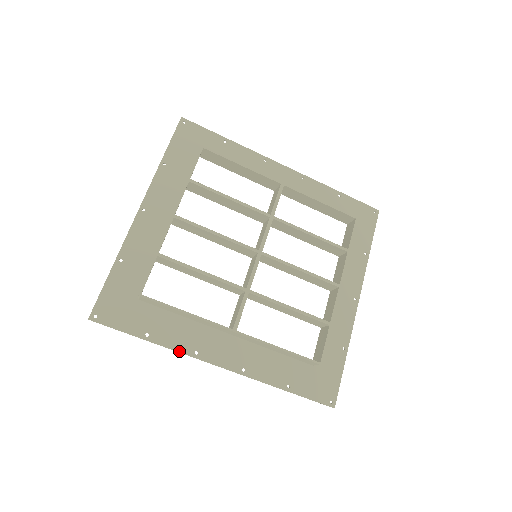
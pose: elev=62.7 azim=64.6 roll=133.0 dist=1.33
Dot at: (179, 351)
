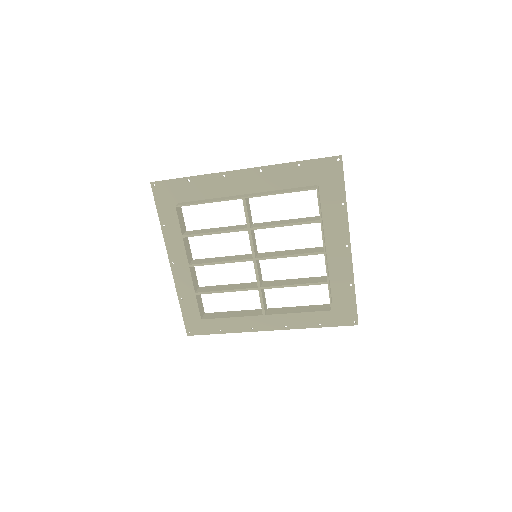
Dot at: occluded
